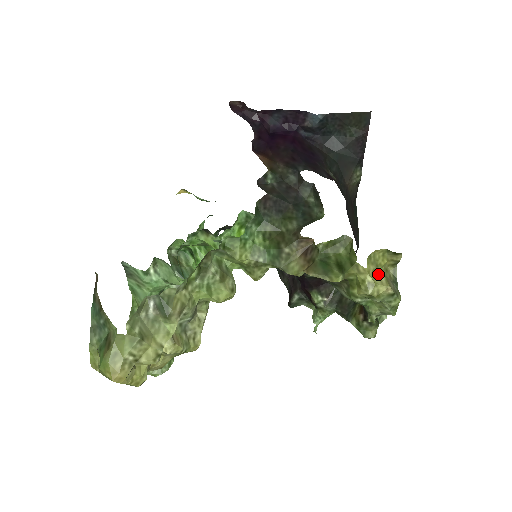
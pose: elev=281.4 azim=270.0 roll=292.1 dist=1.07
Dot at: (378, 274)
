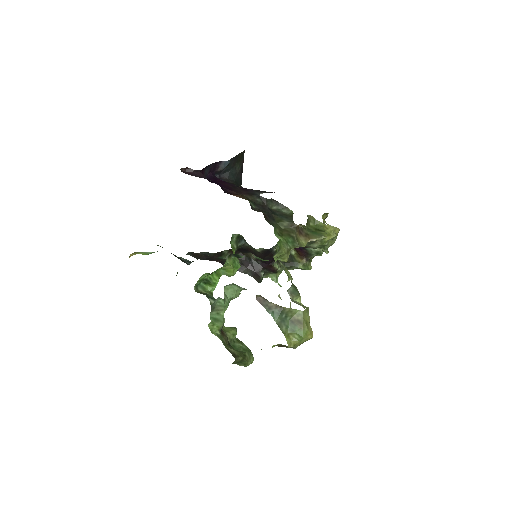
Dot at: (330, 226)
